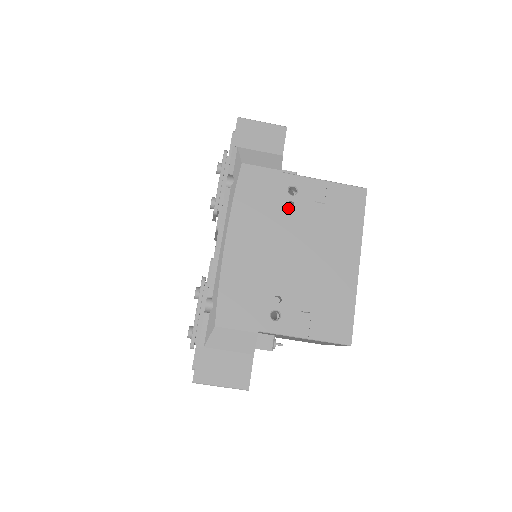
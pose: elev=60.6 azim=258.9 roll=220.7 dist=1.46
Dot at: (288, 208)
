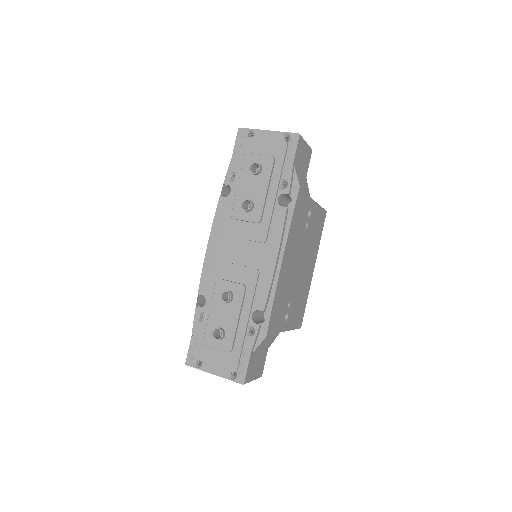
Dot at: (305, 229)
